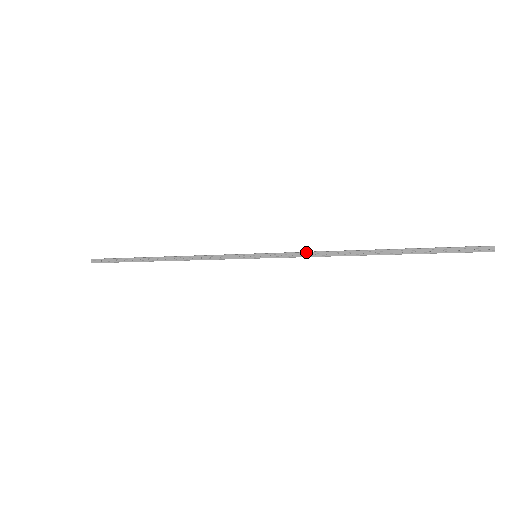
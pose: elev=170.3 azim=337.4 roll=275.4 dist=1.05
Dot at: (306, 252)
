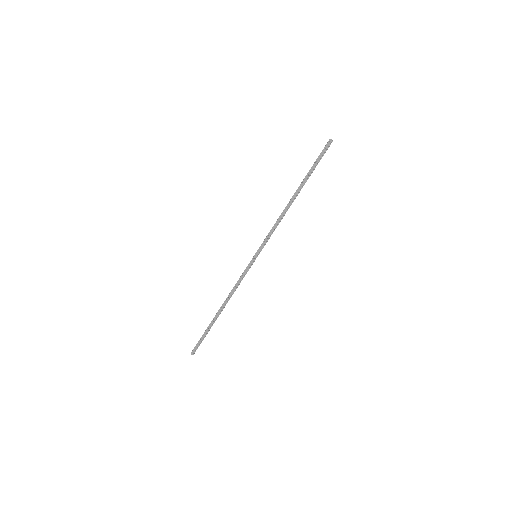
Dot at: (272, 228)
